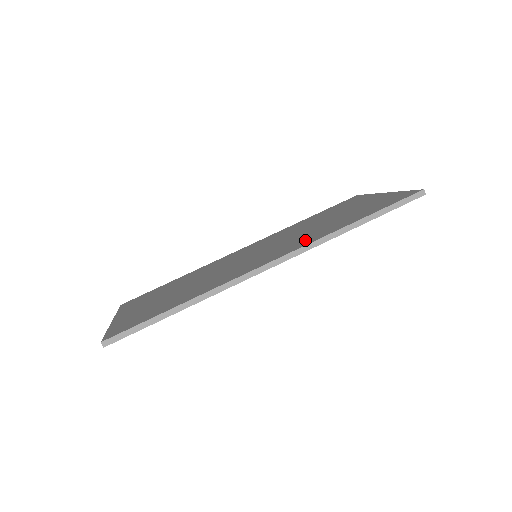
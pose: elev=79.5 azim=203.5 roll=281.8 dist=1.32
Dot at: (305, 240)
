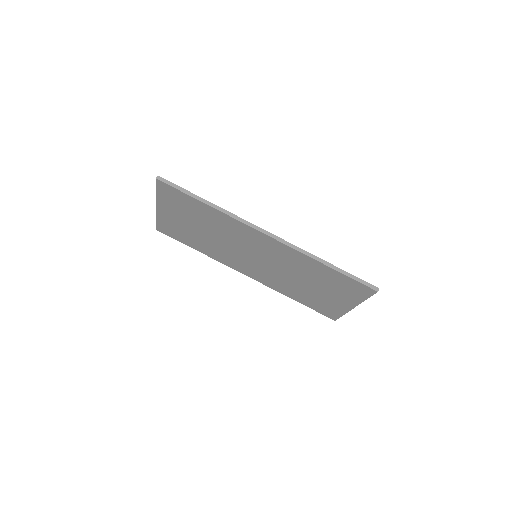
Dot at: occluded
